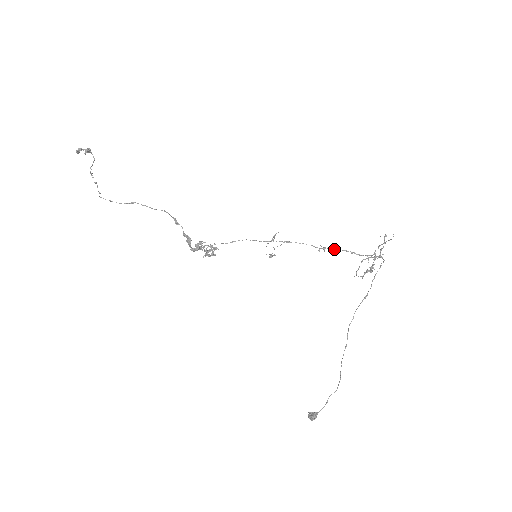
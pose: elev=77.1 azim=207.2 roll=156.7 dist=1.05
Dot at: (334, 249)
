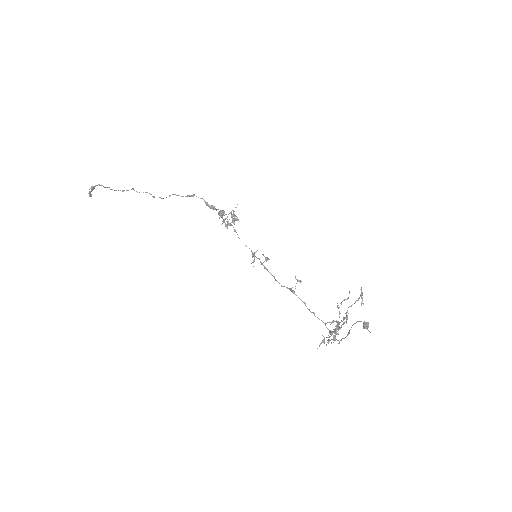
Dot at: (300, 299)
